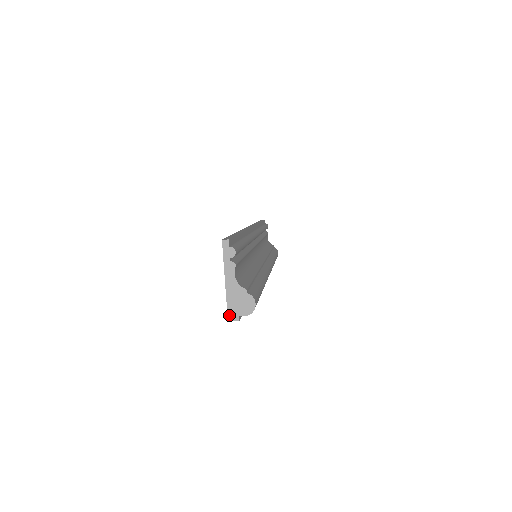
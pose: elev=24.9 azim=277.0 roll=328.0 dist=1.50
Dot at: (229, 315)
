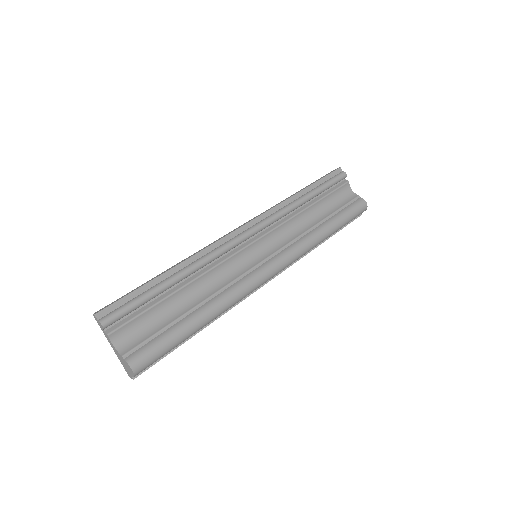
Dot at: (127, 373)
